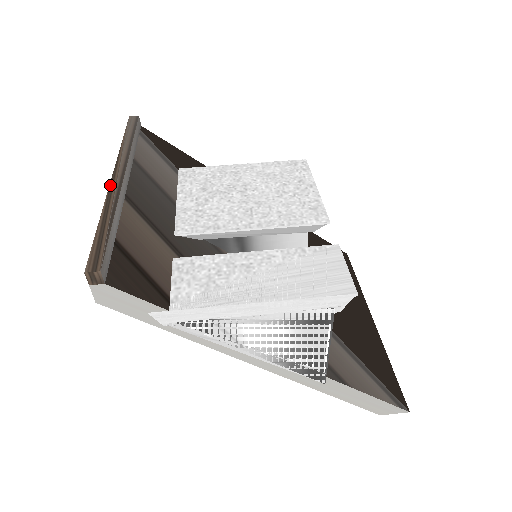
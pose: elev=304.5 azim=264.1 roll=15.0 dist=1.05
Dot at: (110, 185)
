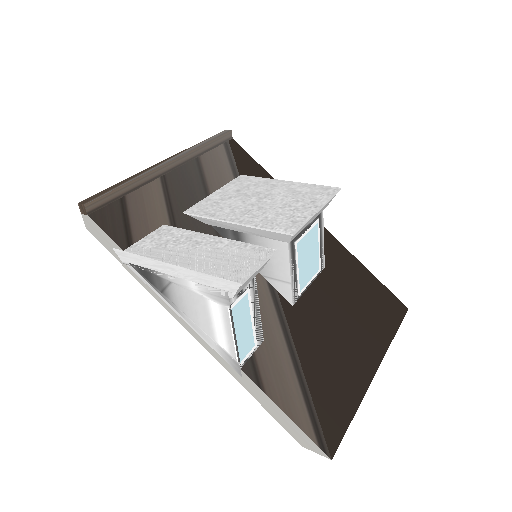
Dot at: (154, 165)
